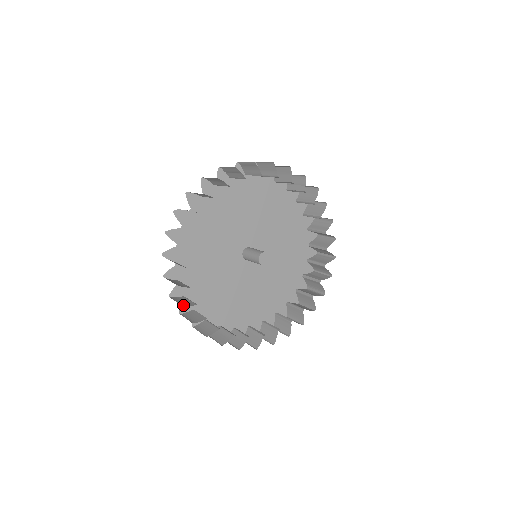
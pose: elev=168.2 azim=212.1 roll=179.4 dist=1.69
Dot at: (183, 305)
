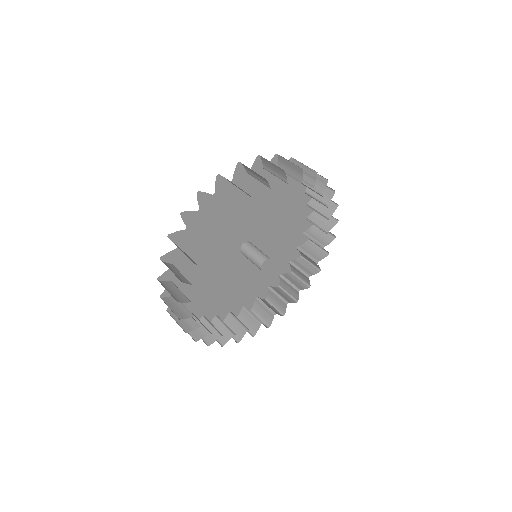
Dot at: occluded
